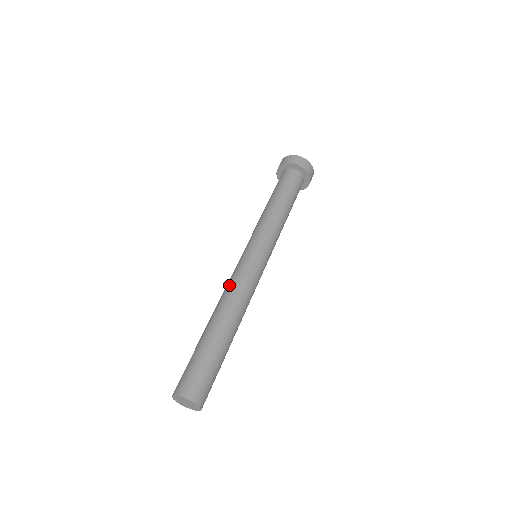
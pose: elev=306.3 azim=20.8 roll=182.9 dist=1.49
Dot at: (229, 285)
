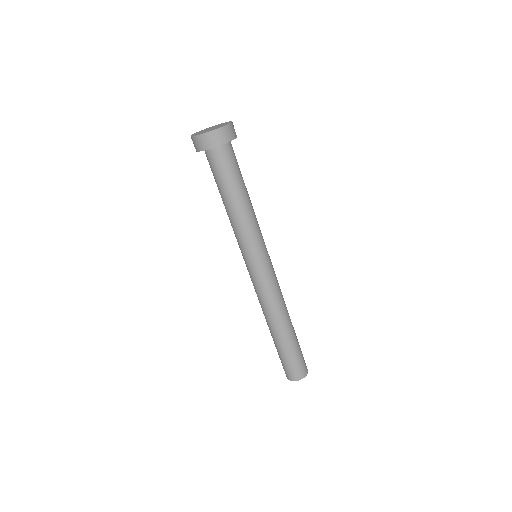
Dot at: (263, 301)
